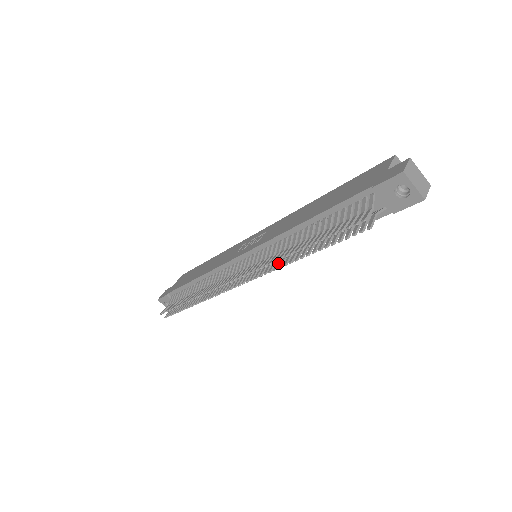
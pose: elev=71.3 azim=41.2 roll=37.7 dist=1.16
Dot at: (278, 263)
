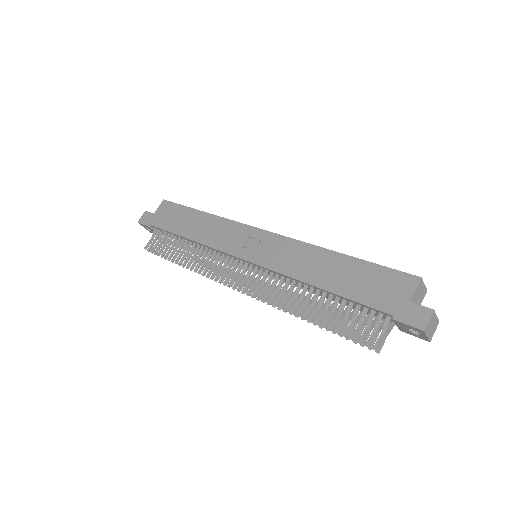
Dot at: (283, 303)
